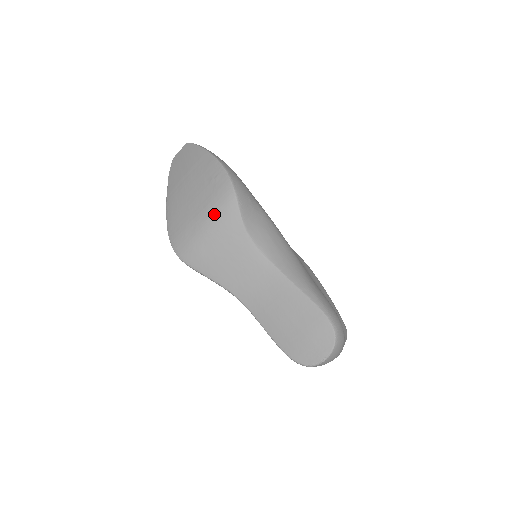
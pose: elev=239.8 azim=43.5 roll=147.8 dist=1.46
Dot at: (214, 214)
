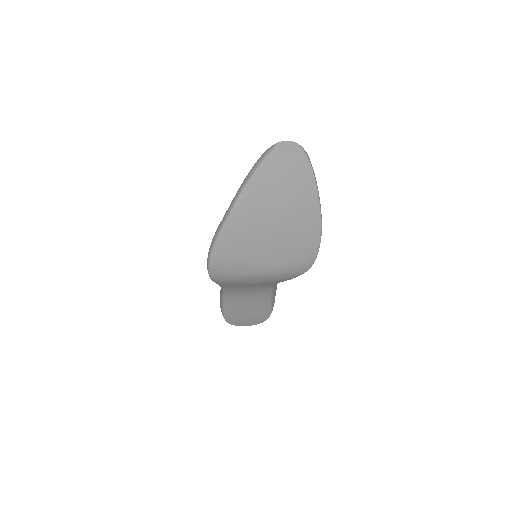
Dot at: (277, 274)
